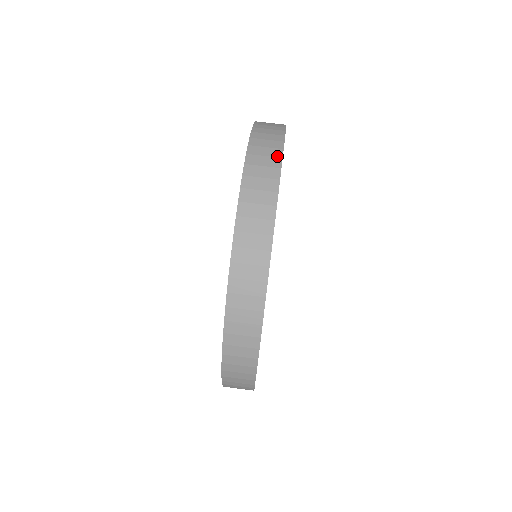
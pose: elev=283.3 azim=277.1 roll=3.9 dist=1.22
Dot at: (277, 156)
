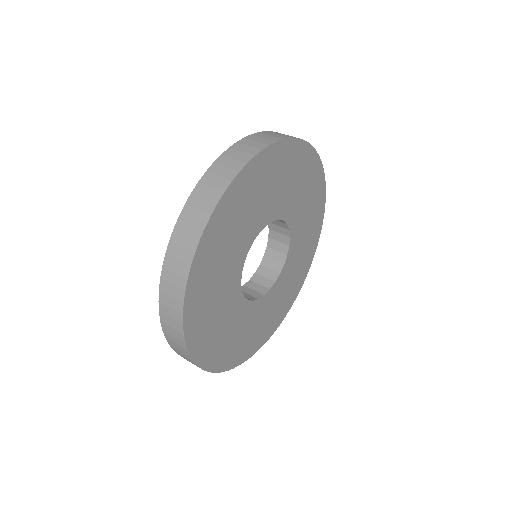
Dot at: (266, 143)
